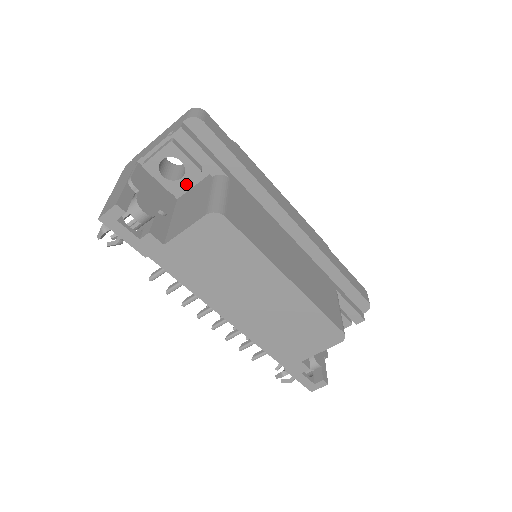
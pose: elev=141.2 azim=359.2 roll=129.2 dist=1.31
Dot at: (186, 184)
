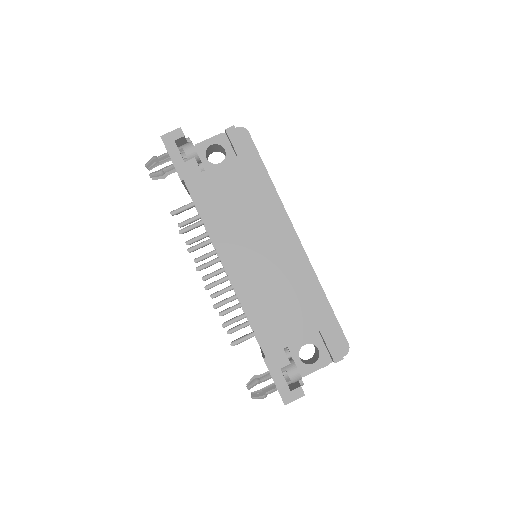
Dot at: occluded
